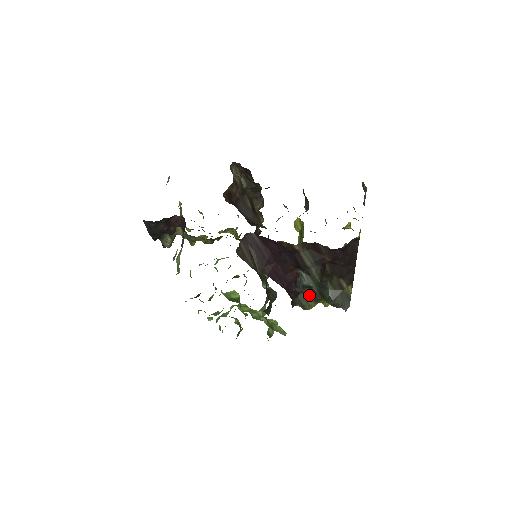
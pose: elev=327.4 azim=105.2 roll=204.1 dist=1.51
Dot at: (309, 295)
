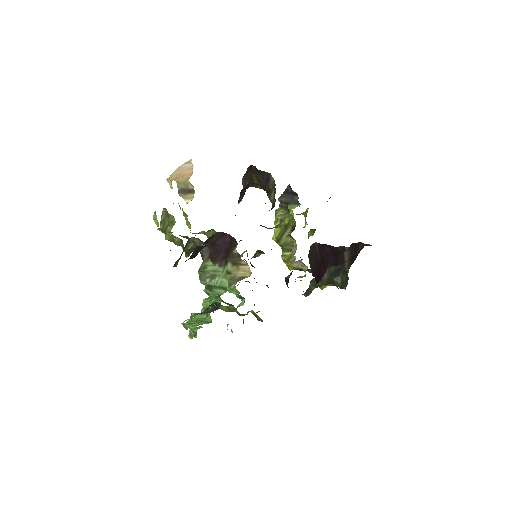
Dot at: (314, 283)
